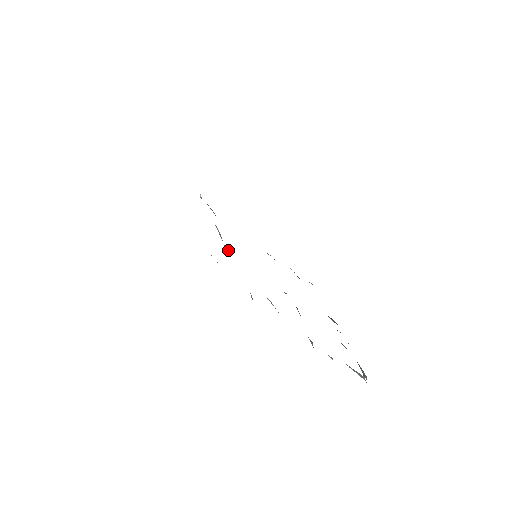
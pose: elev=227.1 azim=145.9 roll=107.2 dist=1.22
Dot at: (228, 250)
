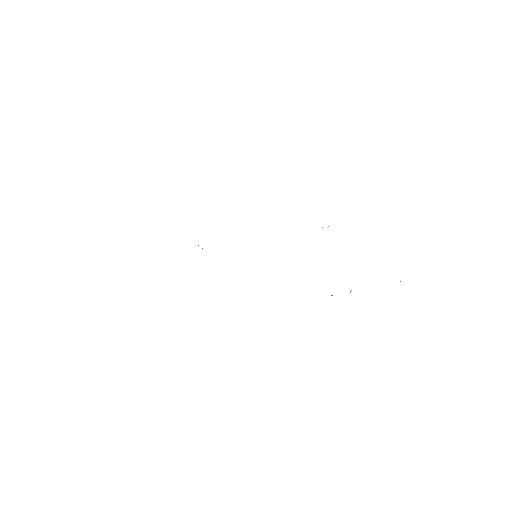
Dot at: occluded
